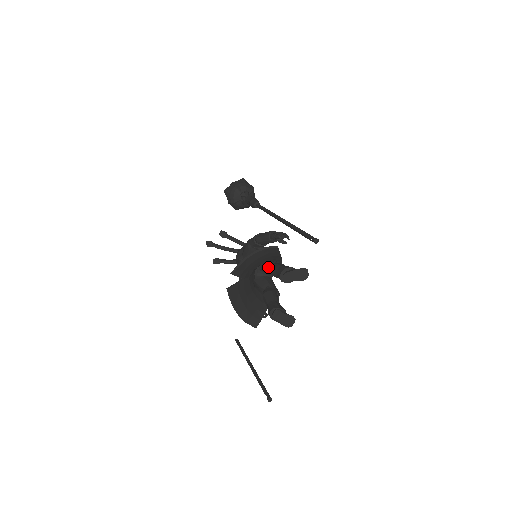
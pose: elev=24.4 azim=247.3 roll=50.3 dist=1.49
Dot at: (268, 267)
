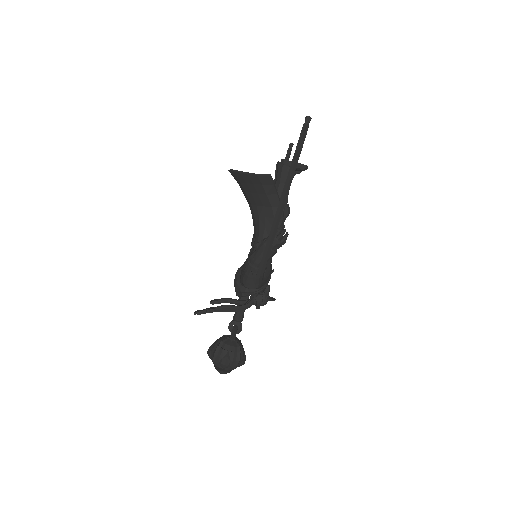
Dot at: occluded
